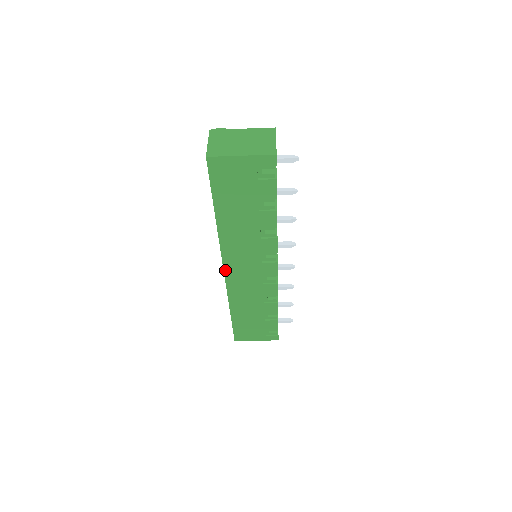
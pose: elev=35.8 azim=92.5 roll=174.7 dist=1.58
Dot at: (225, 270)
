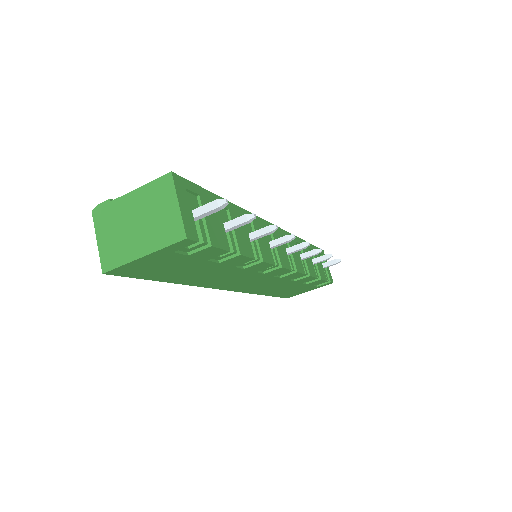
Dot at: (228, 289)
